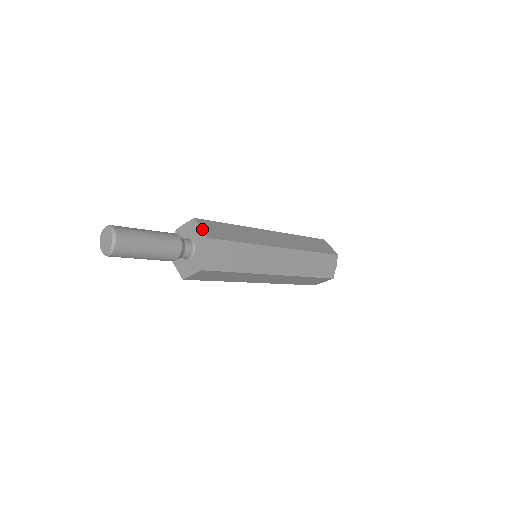
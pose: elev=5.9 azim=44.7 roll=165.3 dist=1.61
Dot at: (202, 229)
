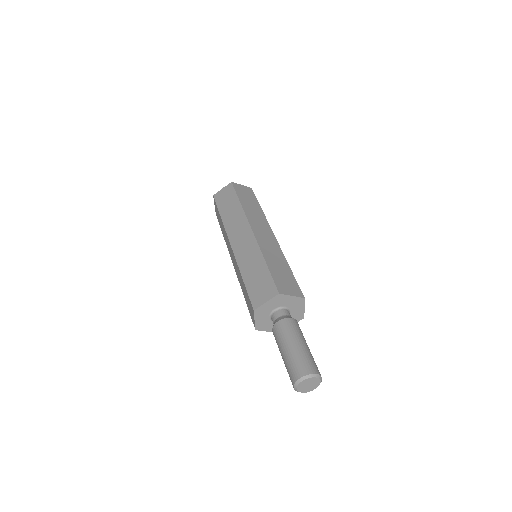
Dot at: occluded
